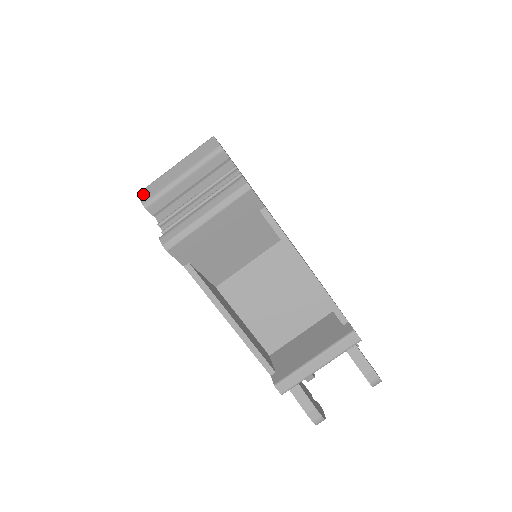
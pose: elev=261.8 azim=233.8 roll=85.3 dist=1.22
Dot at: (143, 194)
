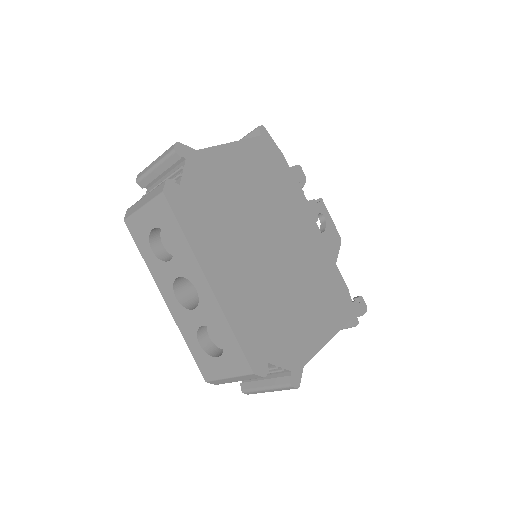
Dot at: (212, 383)
